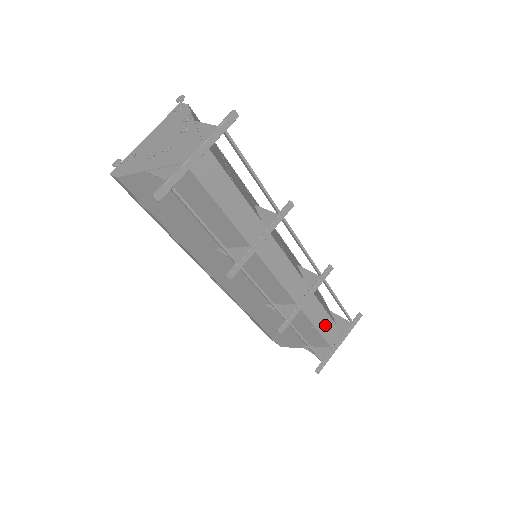
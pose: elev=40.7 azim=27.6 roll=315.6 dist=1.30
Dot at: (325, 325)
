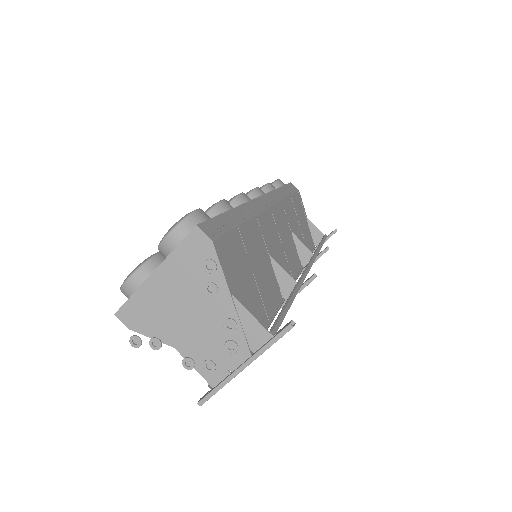
Dot at: occluded
